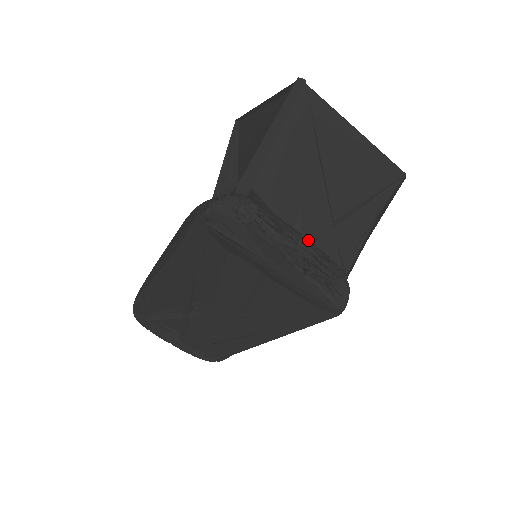
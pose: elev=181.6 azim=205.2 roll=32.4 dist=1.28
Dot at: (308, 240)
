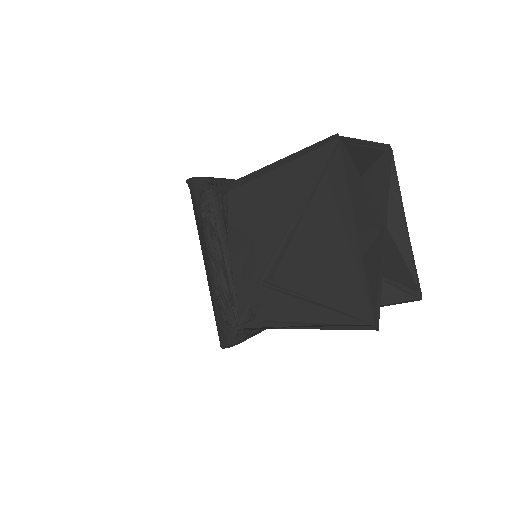
Dot at: (228, 269)
